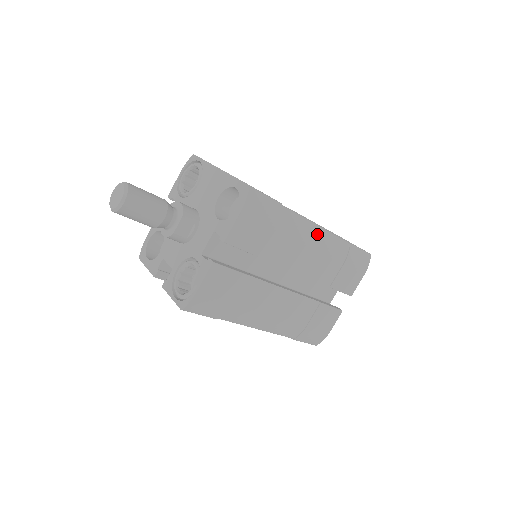
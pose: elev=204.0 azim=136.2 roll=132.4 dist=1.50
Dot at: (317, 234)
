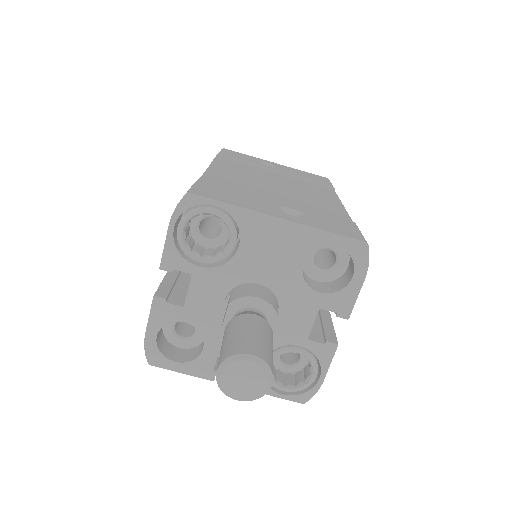
Dot at: occluded
